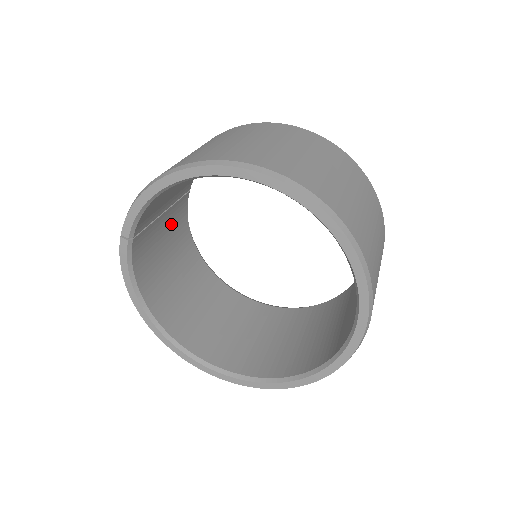
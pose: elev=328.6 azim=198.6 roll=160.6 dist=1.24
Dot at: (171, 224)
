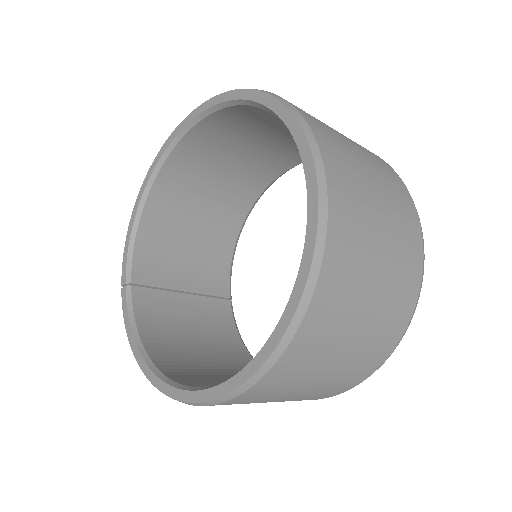
Dot at: (204, 318)
